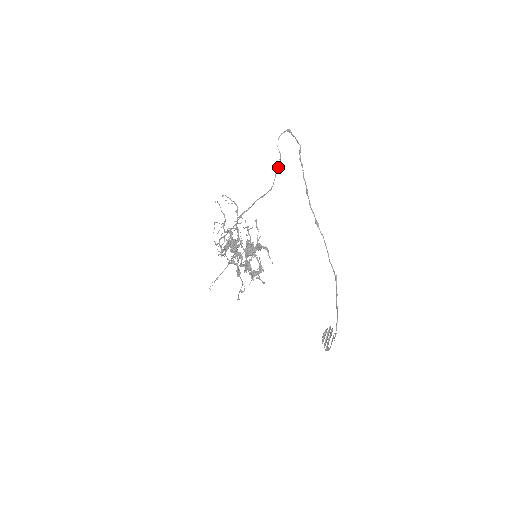
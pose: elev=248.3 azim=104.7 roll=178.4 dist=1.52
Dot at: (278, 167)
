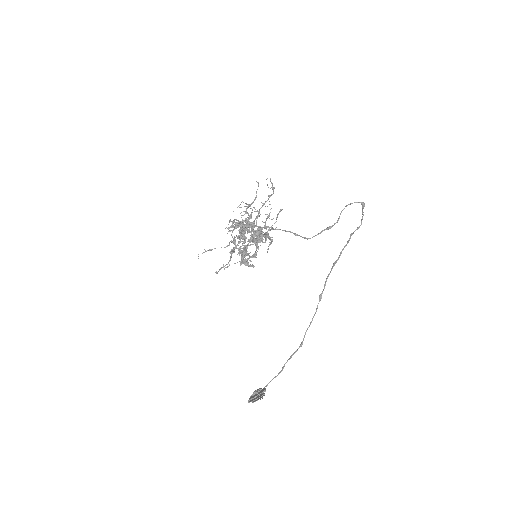
Dot at: (328, 229)
